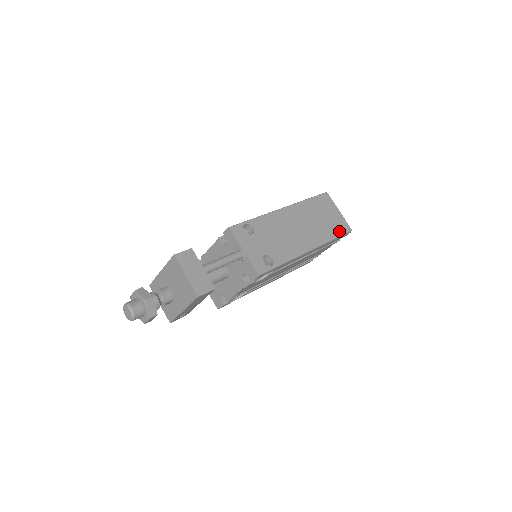
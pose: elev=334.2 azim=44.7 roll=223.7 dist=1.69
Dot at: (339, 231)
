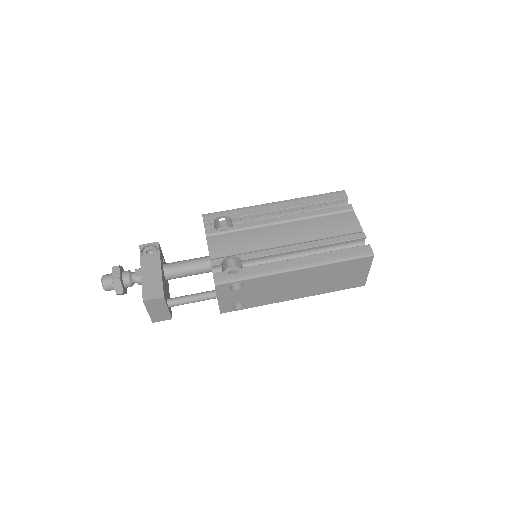
Dot at: (347, 287)
